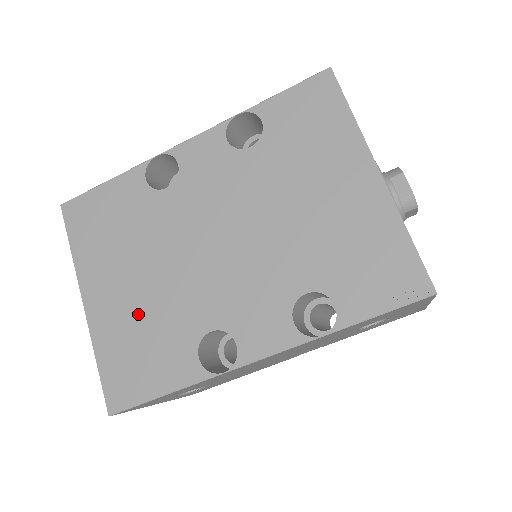
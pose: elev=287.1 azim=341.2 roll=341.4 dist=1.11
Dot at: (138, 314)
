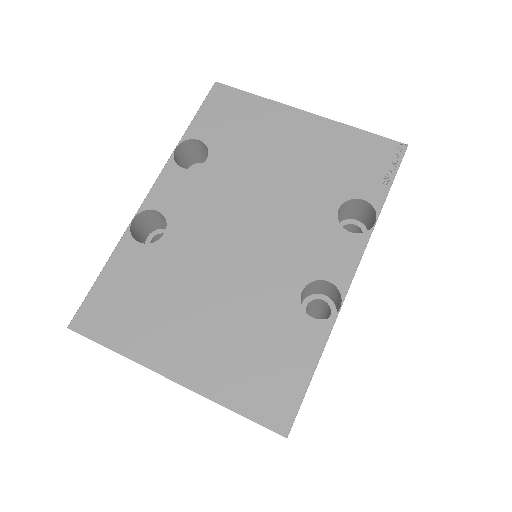
Dot at: (231, 337)
